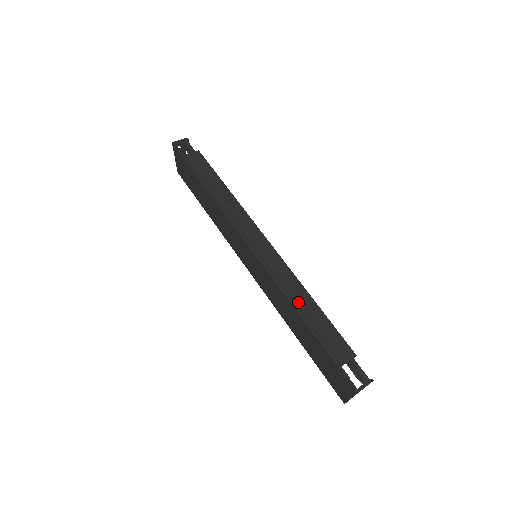
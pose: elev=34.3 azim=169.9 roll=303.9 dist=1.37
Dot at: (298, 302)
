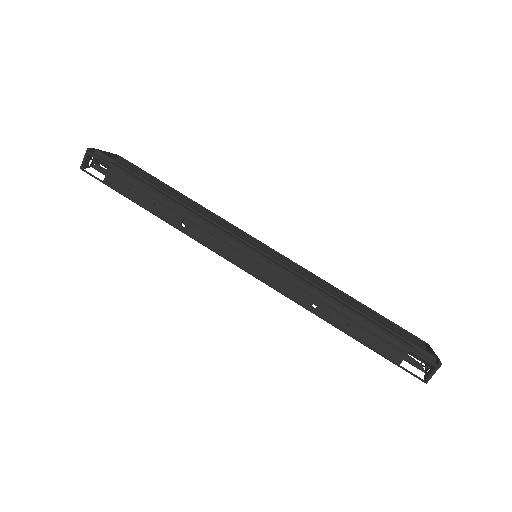
Dot at: (324, 314)
